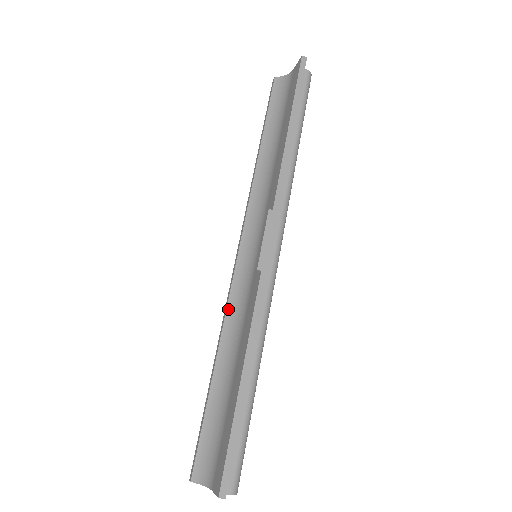
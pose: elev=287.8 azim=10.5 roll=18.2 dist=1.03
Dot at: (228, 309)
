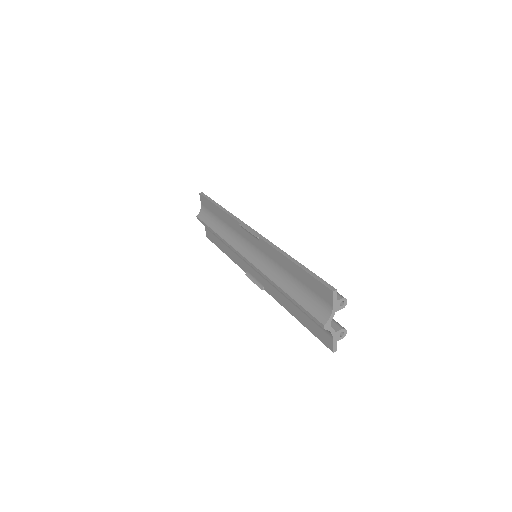
Dot at: (264, 273)
